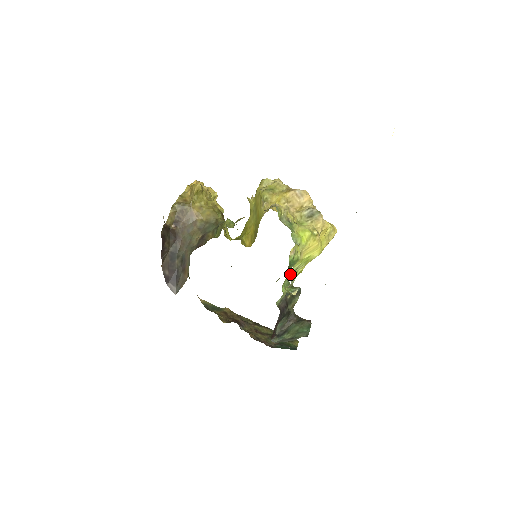
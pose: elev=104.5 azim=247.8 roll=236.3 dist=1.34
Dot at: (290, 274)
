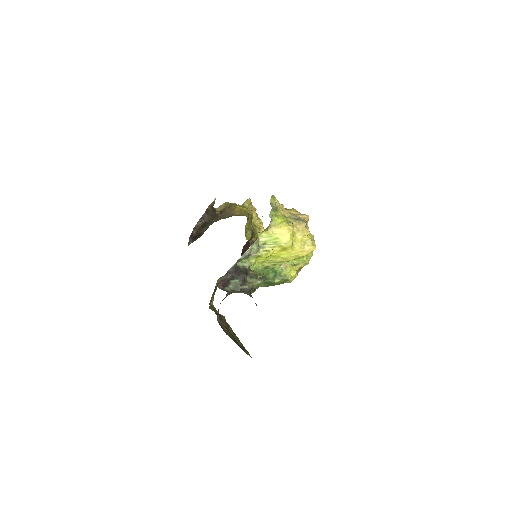
Dot at: (266, 266)
